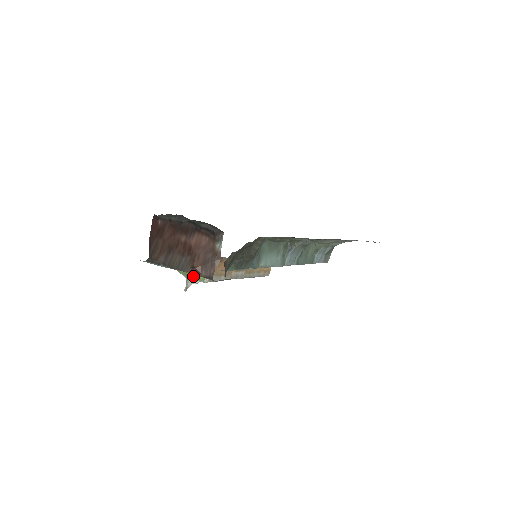
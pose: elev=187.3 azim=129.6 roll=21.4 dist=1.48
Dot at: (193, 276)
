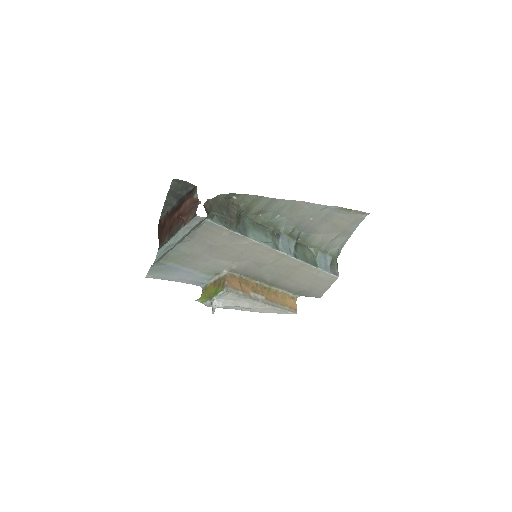
Dot at: (214, 295)
